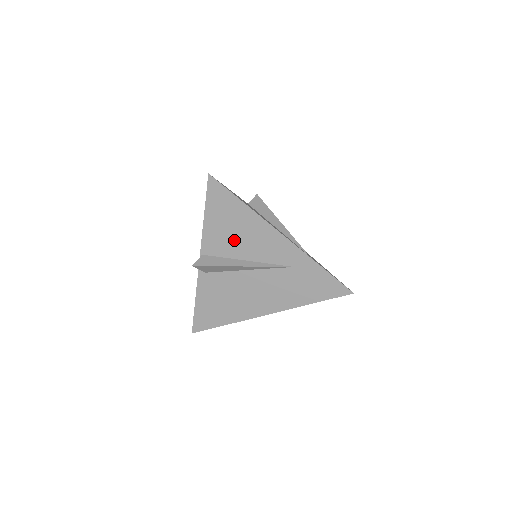
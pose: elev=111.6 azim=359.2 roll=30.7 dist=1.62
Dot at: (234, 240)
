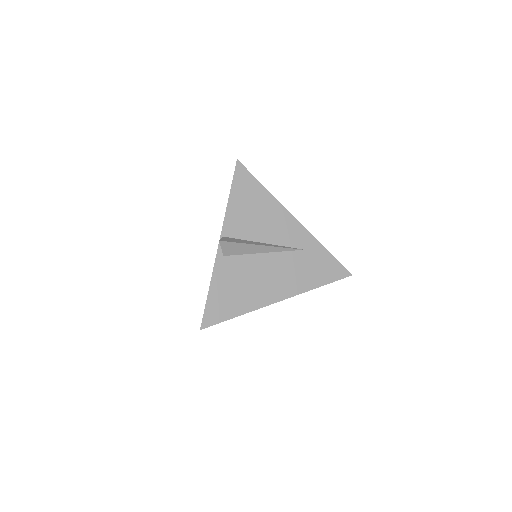
Dot at: (254, 222)
